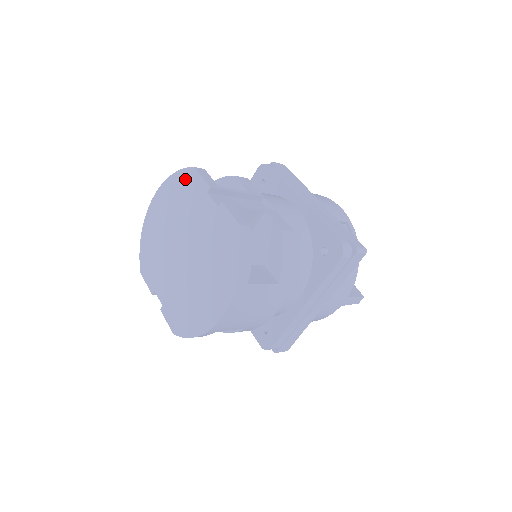
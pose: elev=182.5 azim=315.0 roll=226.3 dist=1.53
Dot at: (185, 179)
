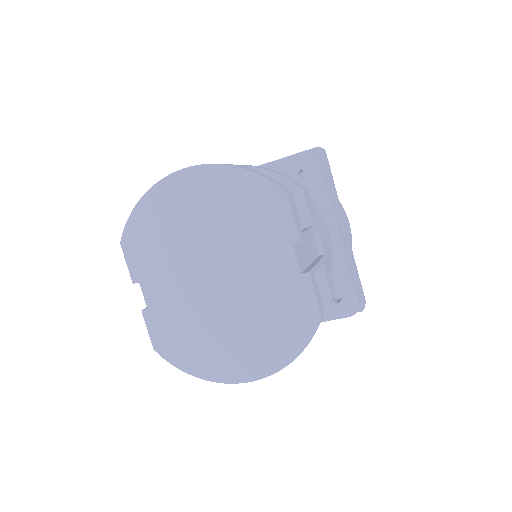
Dot at: (263, 195)
